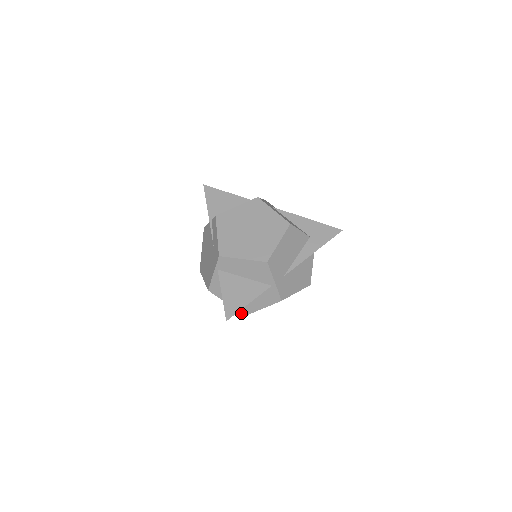
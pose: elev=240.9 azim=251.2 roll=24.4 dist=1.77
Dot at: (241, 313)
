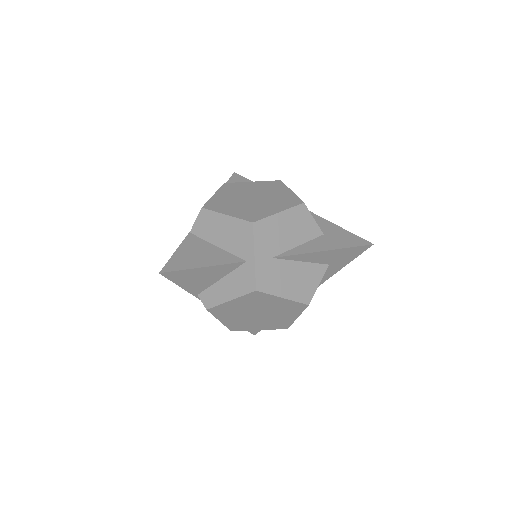
Dot at: occluded
